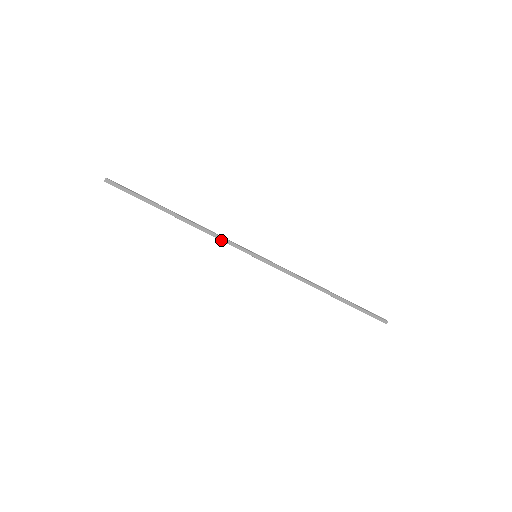
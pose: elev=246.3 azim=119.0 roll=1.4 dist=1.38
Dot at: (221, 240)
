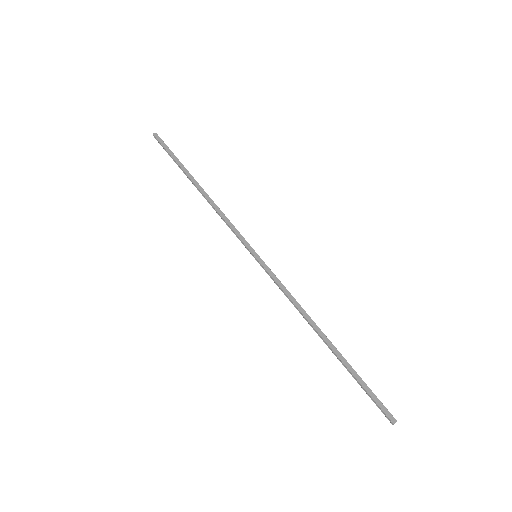
Dot at: (228, 224)
